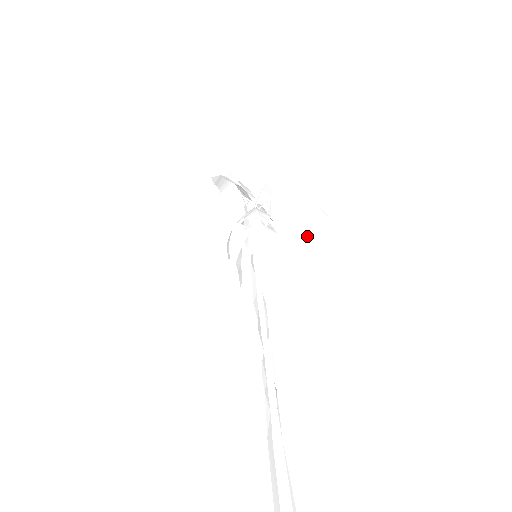
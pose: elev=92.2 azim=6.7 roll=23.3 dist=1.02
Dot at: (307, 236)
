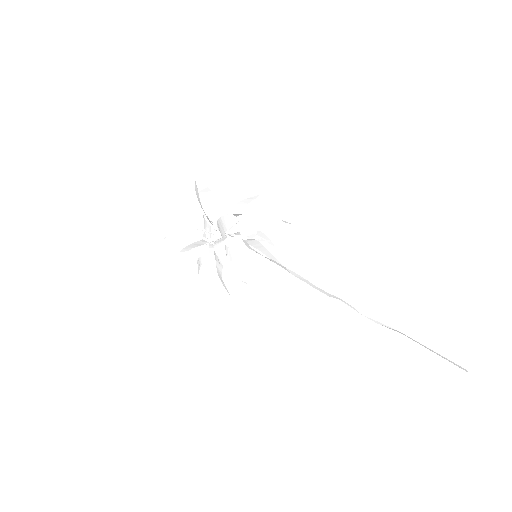
Dot at: (262, 217)
